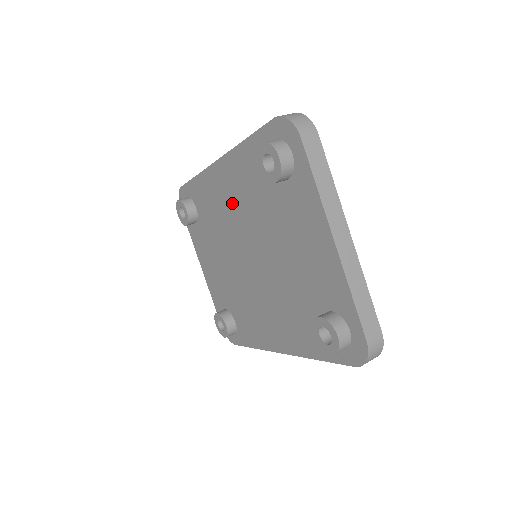
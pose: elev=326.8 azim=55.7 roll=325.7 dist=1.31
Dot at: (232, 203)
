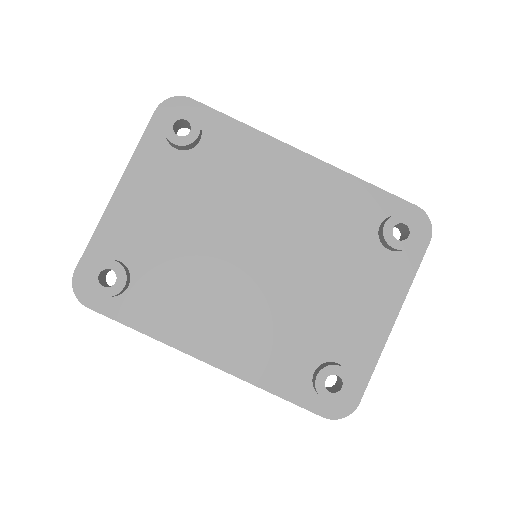
Dot at: (286, 198)
